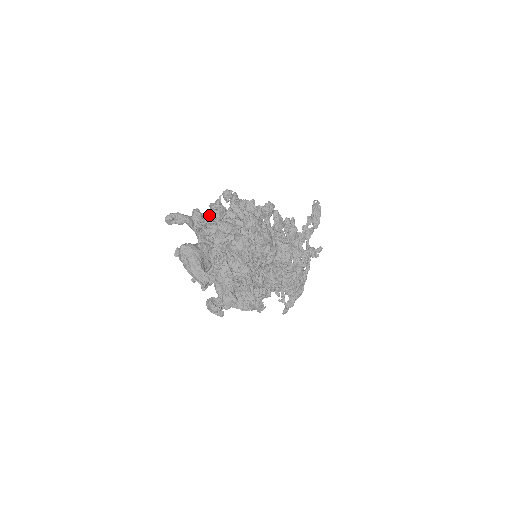
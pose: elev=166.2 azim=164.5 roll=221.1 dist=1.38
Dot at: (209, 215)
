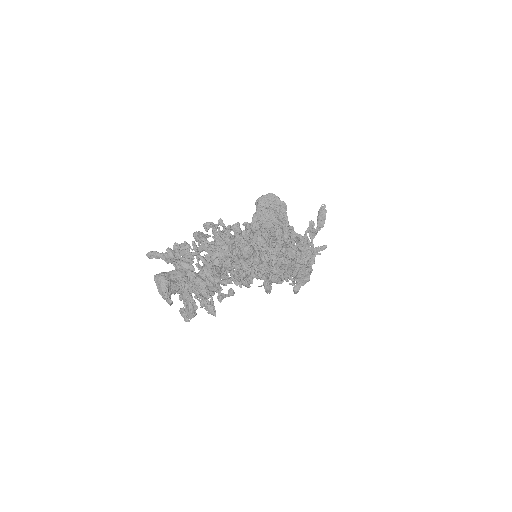
Dot at: (179, 252)
